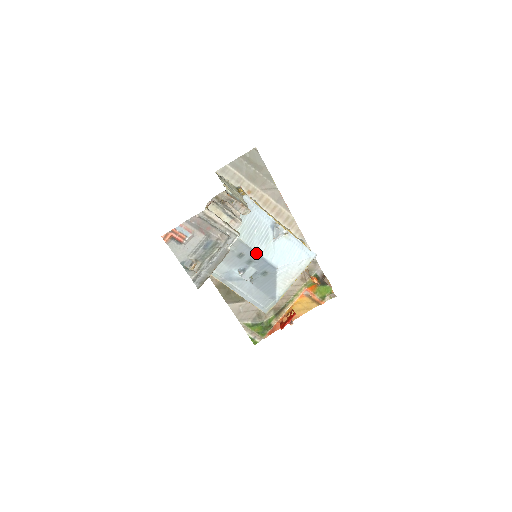
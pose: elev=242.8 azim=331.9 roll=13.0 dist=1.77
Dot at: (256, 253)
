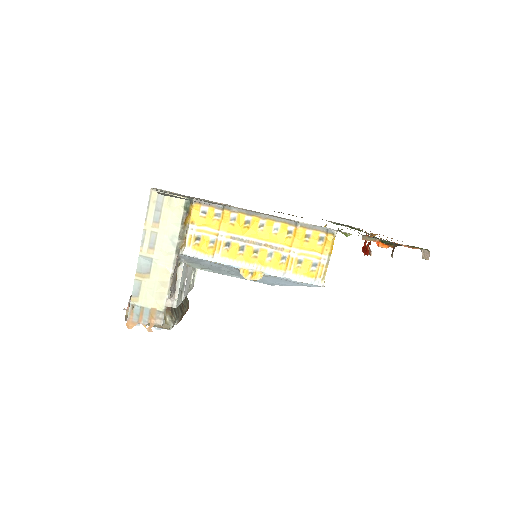
Dot at: (239, 277)
